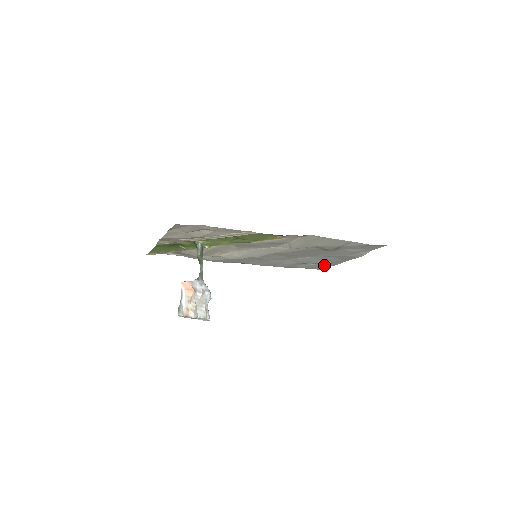
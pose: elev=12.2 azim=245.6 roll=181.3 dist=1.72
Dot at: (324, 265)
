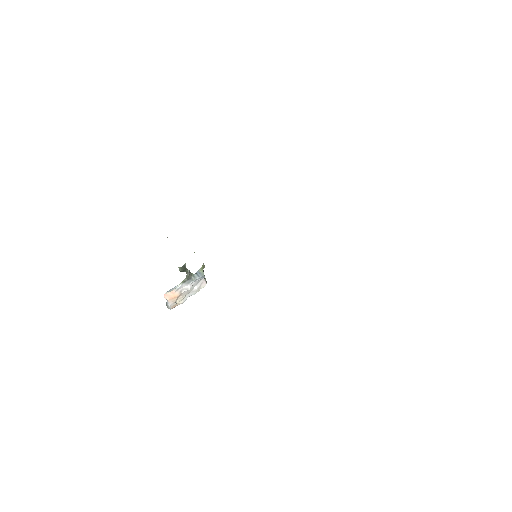
Dot at: occluded
